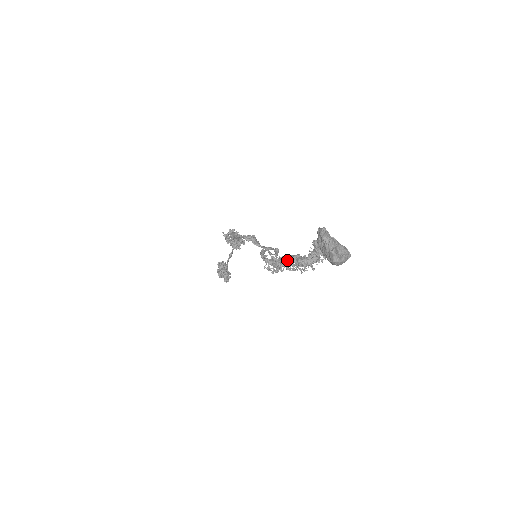
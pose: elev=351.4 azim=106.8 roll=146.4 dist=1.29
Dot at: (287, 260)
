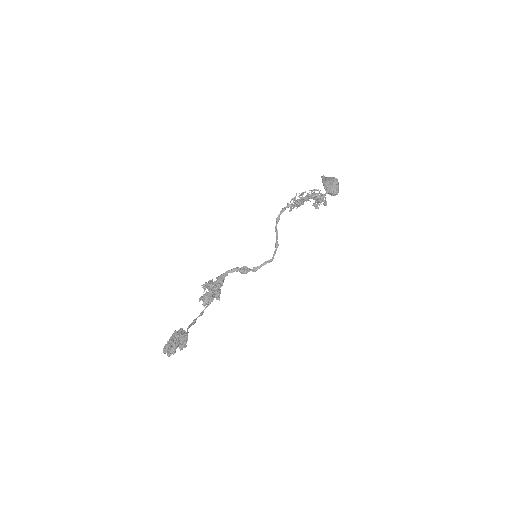
Dot at: (306, 195)
